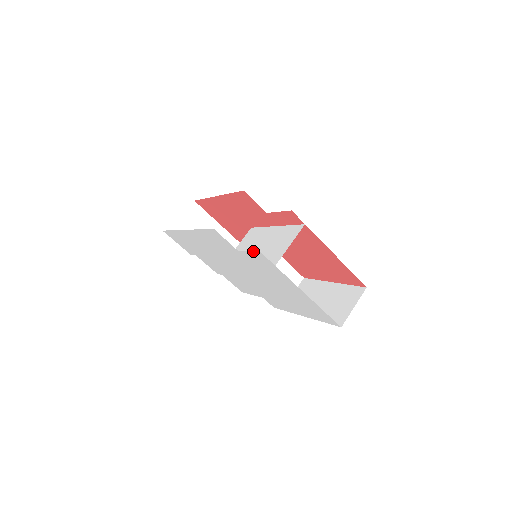
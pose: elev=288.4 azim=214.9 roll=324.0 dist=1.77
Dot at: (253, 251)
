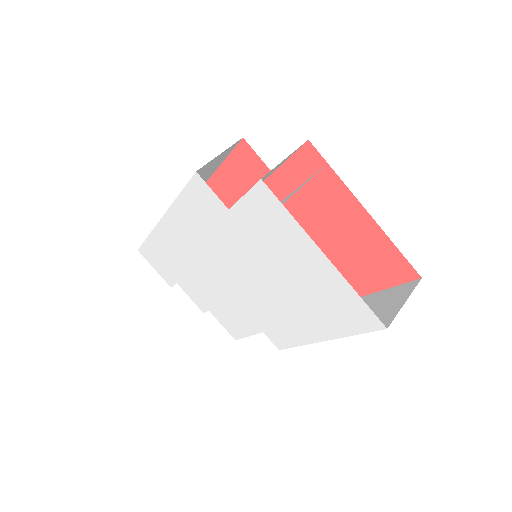
Dot at: occluded
